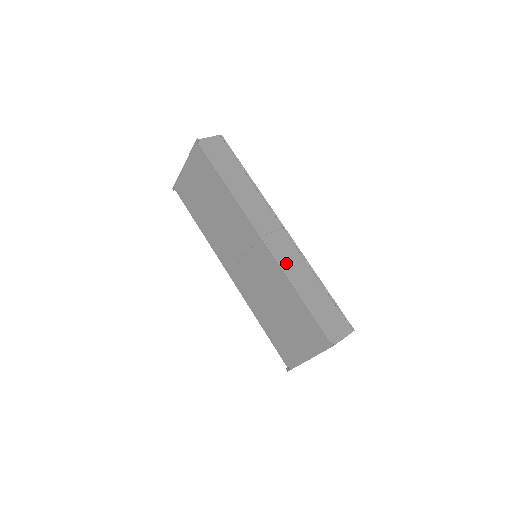
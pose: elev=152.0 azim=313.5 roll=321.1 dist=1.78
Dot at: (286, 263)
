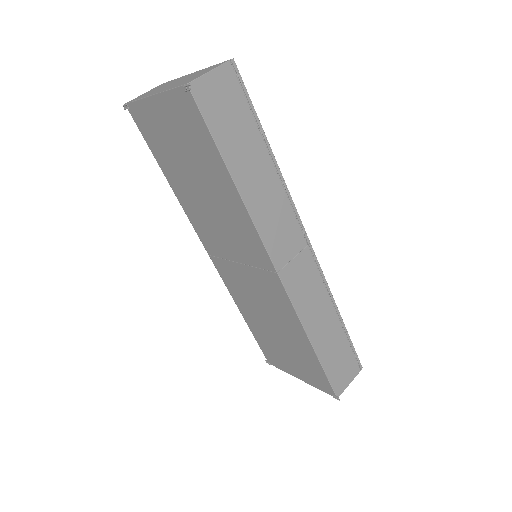
Dot at: (304, 305)
